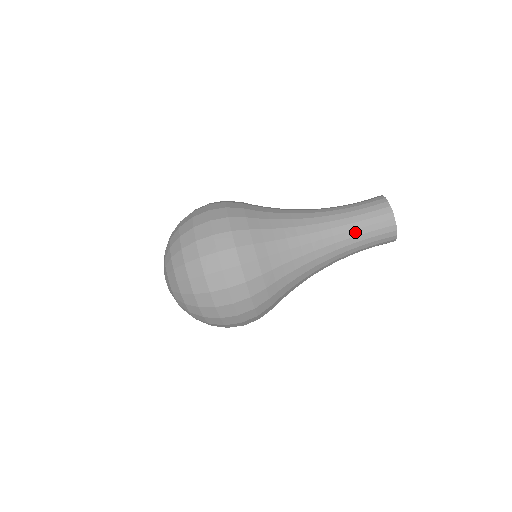
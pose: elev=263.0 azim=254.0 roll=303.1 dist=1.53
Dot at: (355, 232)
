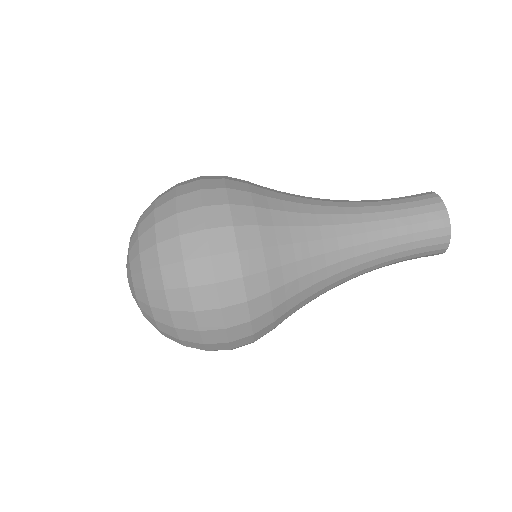
Dot at: (387, 207)
